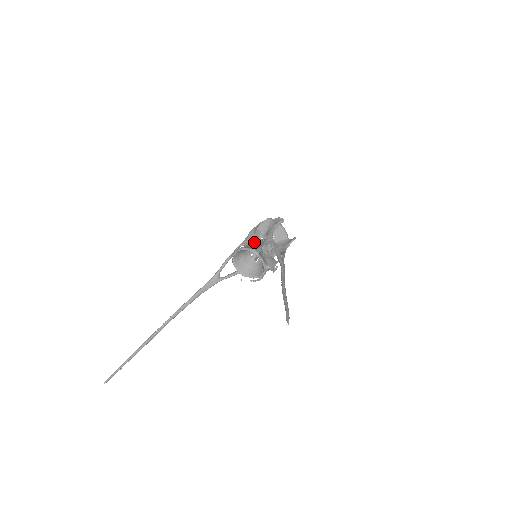
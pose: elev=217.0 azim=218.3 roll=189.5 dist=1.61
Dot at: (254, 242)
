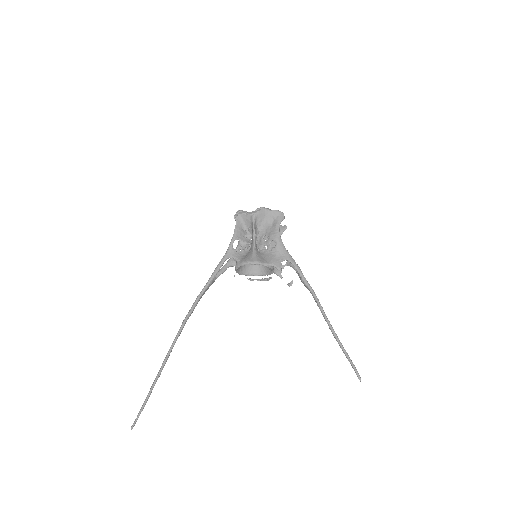
Dot at: occluded
